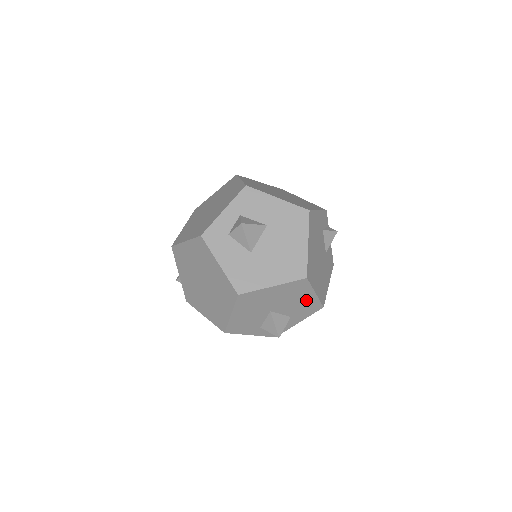
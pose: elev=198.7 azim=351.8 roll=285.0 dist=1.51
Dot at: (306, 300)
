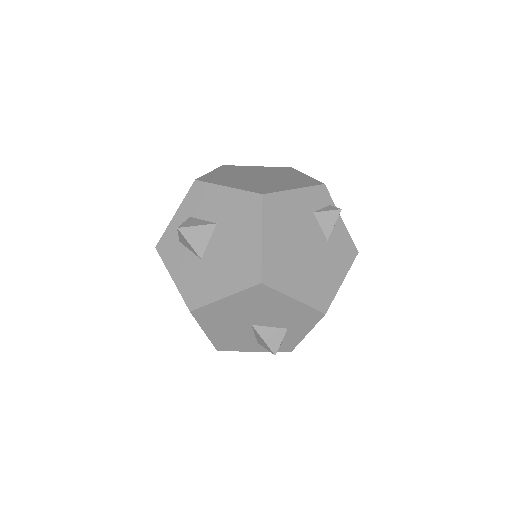
Dot at: (289, 308)
